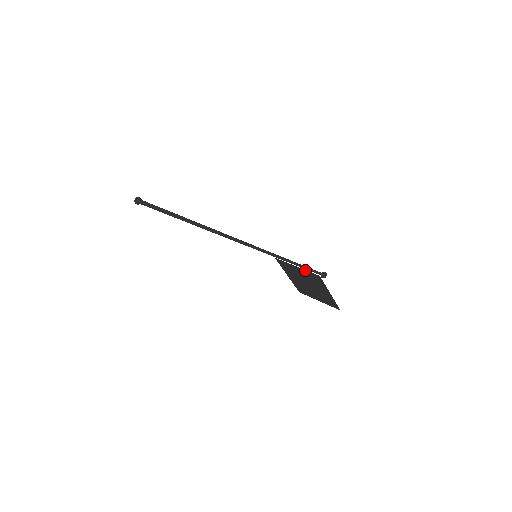
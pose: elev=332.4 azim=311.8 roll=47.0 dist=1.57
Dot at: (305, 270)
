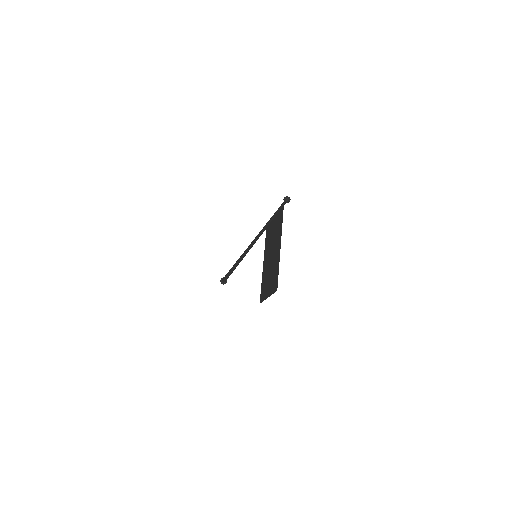
Dot at: (278, 214)
